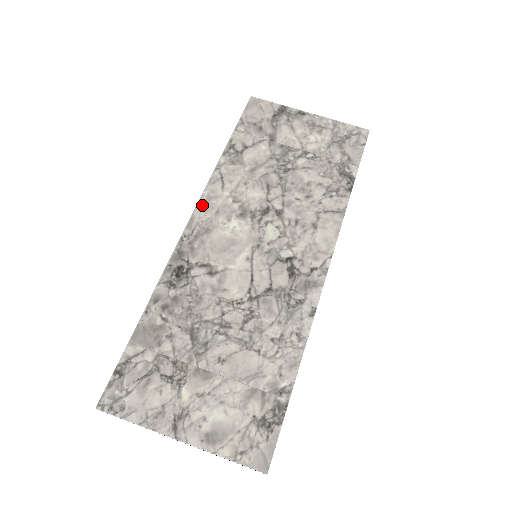
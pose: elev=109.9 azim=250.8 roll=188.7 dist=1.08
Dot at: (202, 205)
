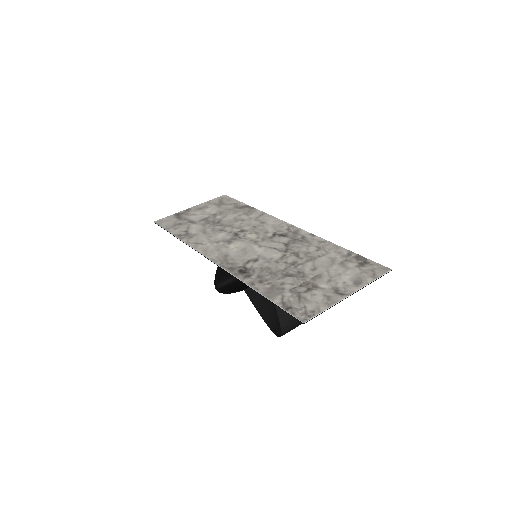
Dot at: (207, 254)
